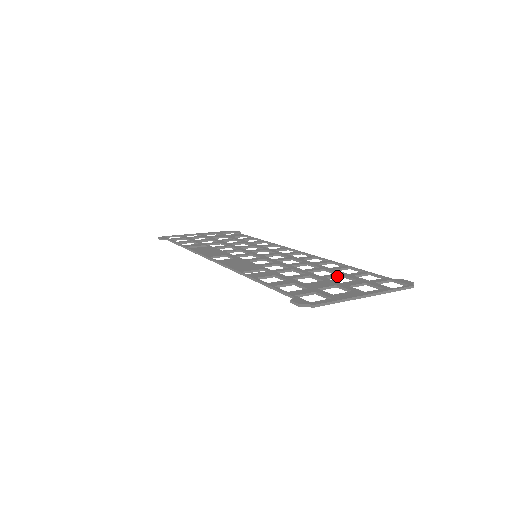
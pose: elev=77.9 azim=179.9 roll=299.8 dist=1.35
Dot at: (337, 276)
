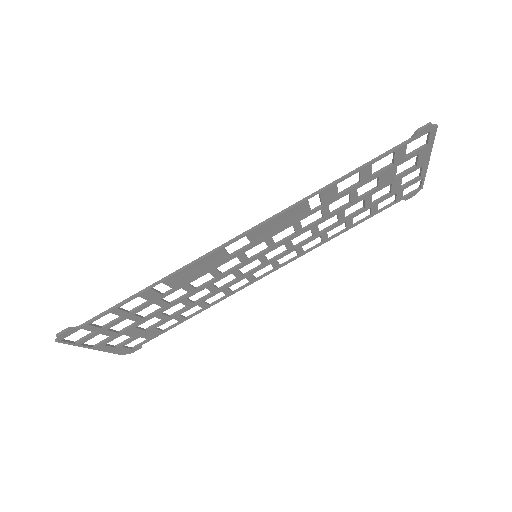
Dot at: (370, 200)
